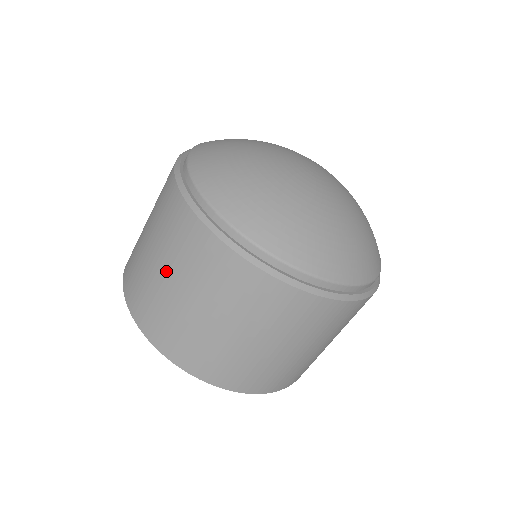
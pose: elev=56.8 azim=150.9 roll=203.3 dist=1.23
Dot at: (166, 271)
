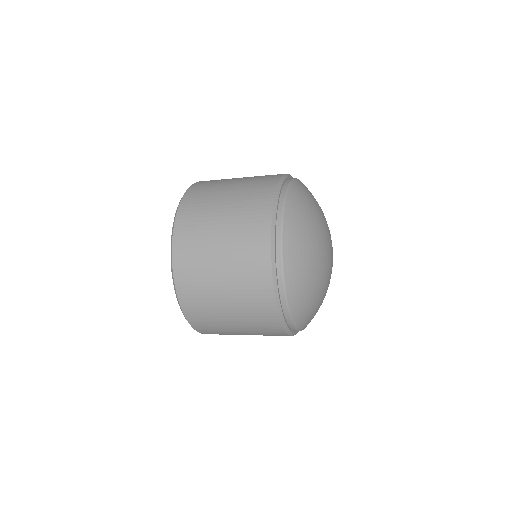
Dot at: (237, 323)
